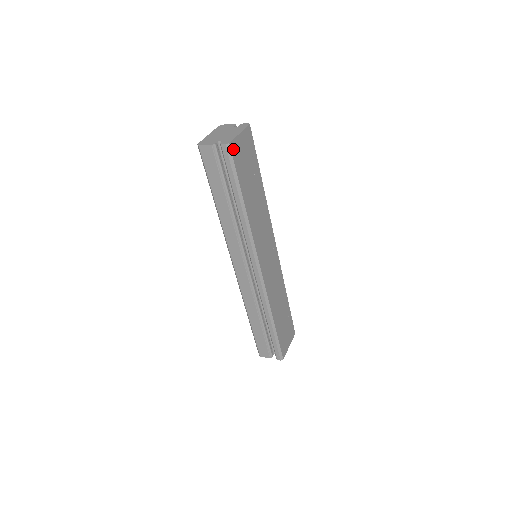
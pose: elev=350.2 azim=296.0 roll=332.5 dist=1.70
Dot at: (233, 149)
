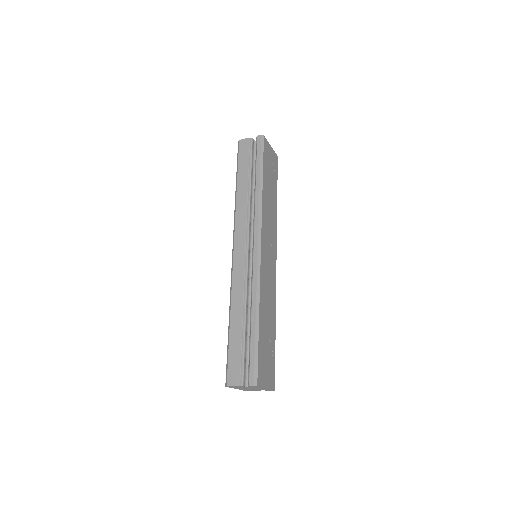
Dot at: (265, 143)
